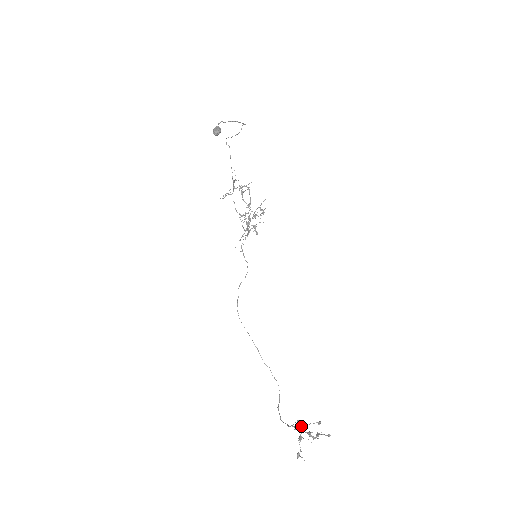
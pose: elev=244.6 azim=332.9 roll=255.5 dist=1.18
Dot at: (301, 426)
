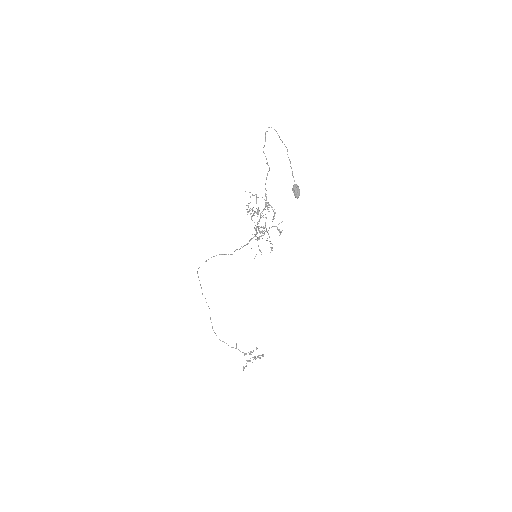
Dot at: (251, 354)
